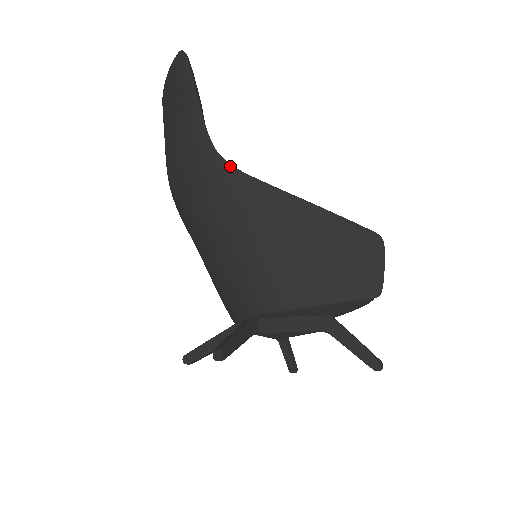
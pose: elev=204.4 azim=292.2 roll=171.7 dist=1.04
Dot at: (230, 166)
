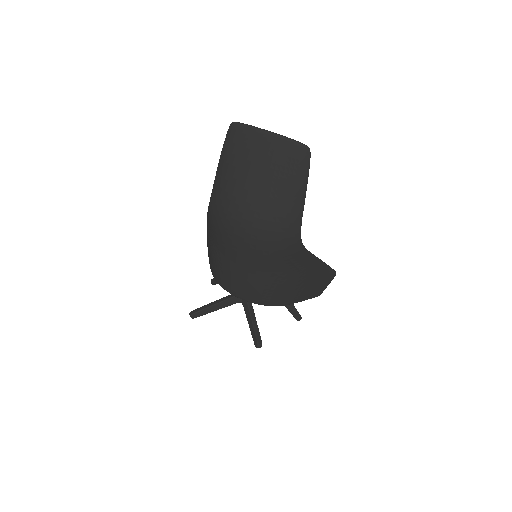
Dot at: (303, 246)
